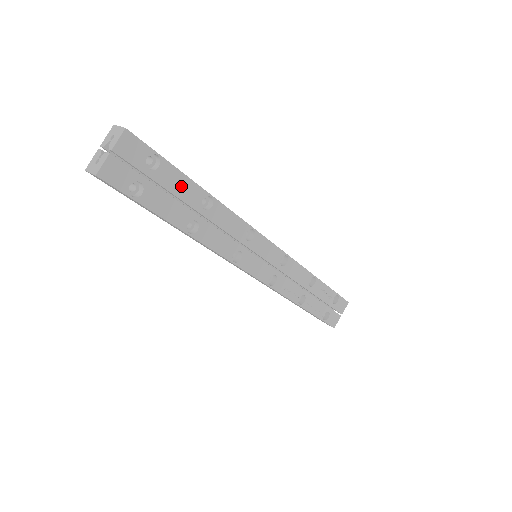
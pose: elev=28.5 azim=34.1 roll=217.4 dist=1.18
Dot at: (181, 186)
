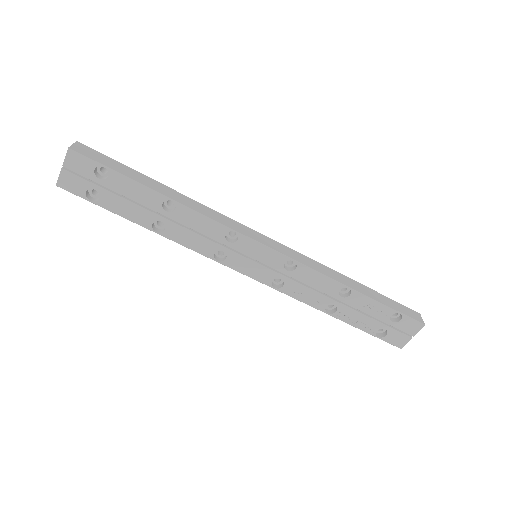
Dot at: (136, 192)
